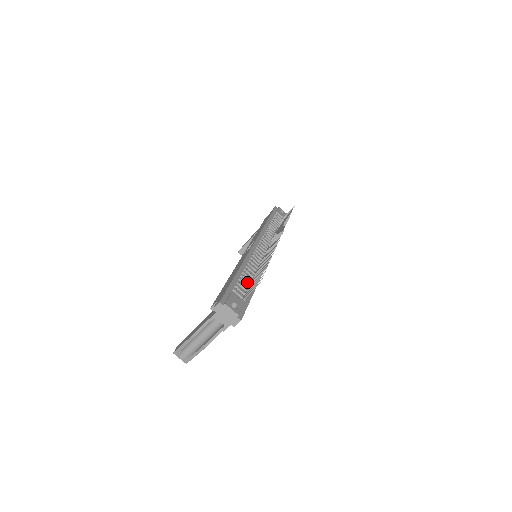
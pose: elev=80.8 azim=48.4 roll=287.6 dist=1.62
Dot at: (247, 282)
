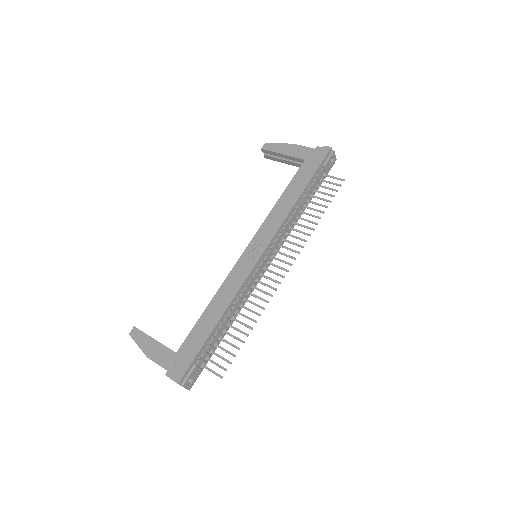
Dot at: (219, 334)
